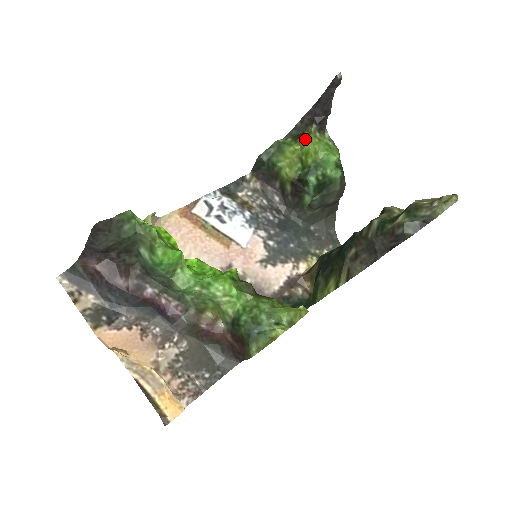
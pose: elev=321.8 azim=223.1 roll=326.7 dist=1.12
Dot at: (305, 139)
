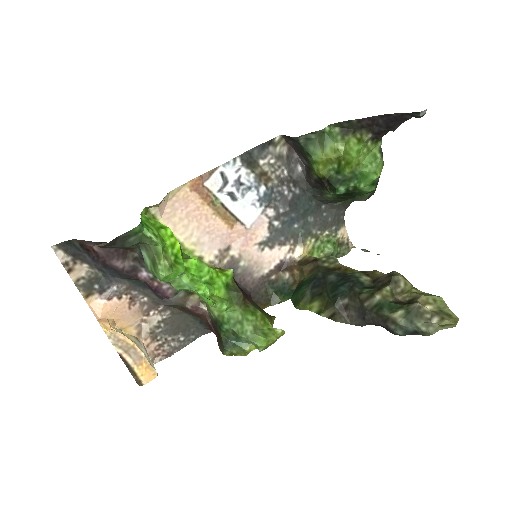
Dot at: (353, 146)
